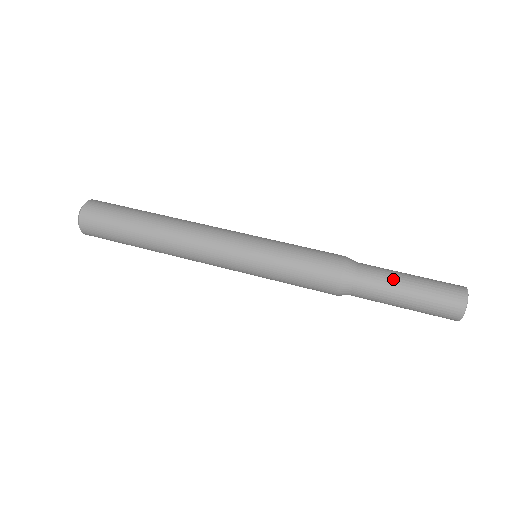
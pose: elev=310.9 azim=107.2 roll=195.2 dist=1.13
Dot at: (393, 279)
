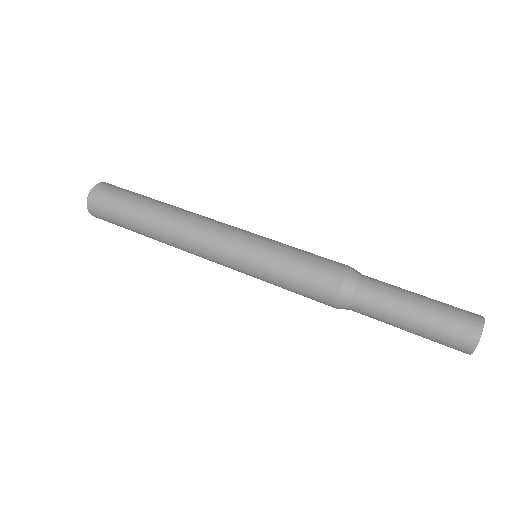
Dot at: (401, 290)
